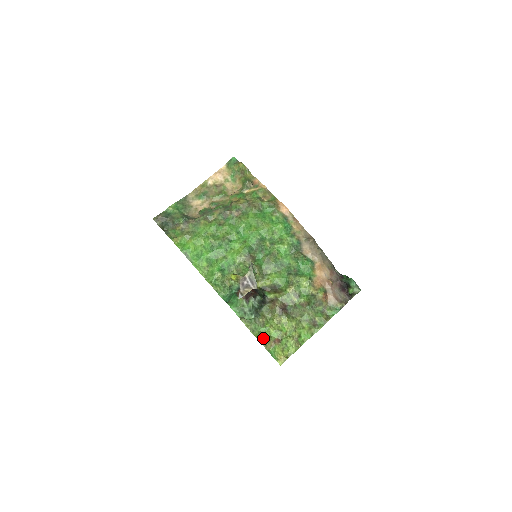
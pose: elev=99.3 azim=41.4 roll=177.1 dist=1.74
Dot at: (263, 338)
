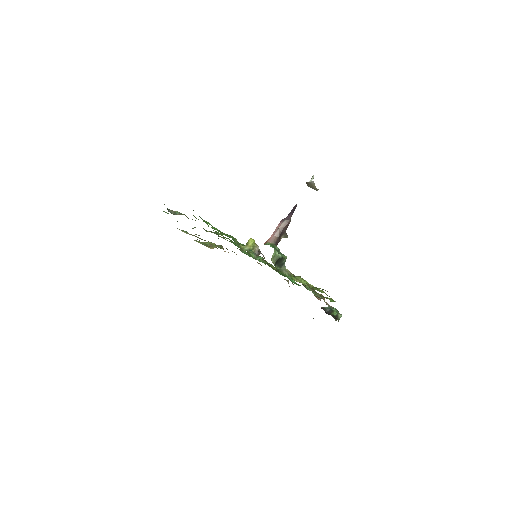
Dot at: occluded
